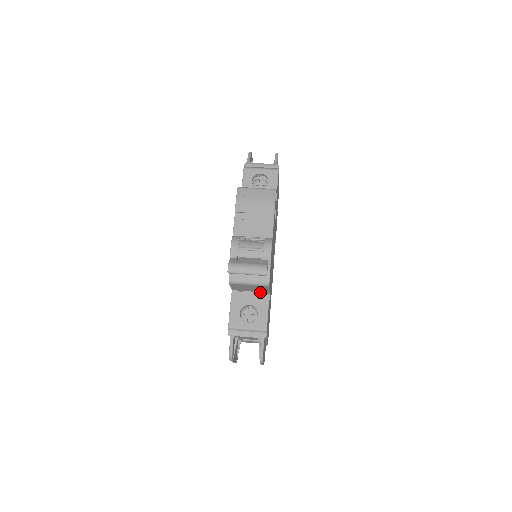
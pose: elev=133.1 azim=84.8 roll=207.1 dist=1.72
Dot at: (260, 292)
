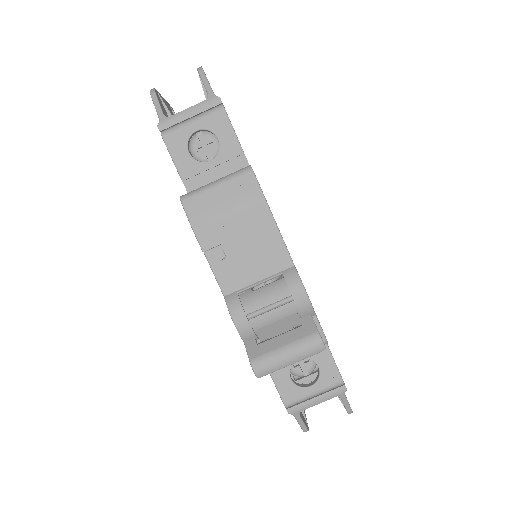
Dot at: occluded
